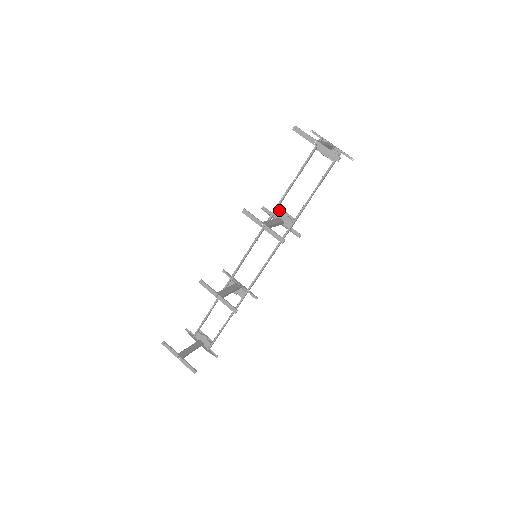
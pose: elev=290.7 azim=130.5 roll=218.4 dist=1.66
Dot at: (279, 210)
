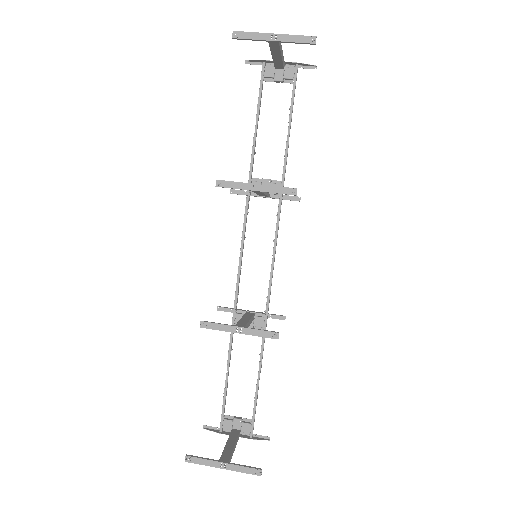
Dot at: (255, 181)
